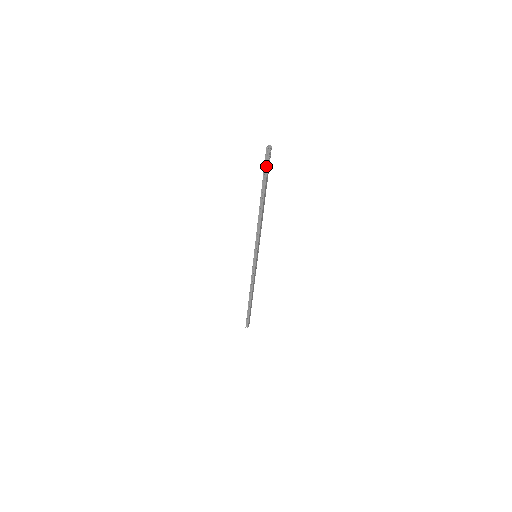
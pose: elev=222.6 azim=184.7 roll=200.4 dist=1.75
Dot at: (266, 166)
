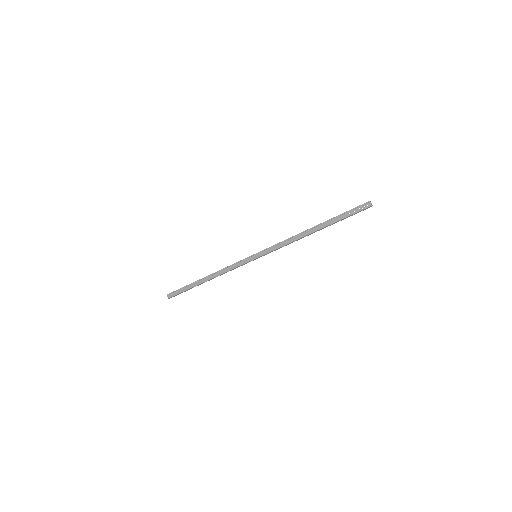
Dot at: occluded
